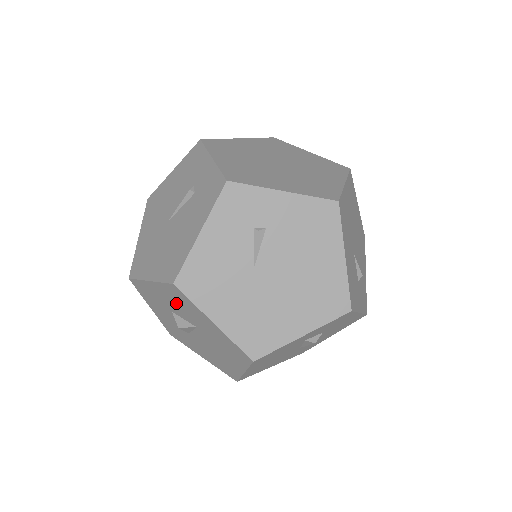
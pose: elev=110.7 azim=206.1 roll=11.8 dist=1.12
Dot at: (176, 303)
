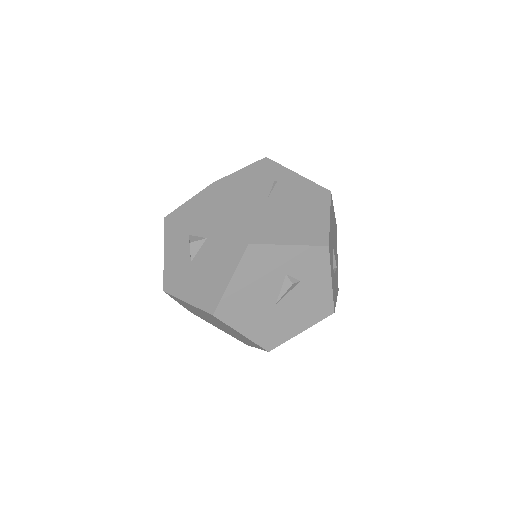
Dot at: (201, 213)
